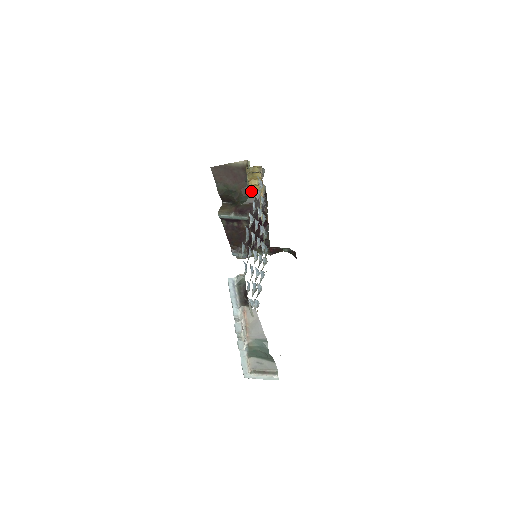
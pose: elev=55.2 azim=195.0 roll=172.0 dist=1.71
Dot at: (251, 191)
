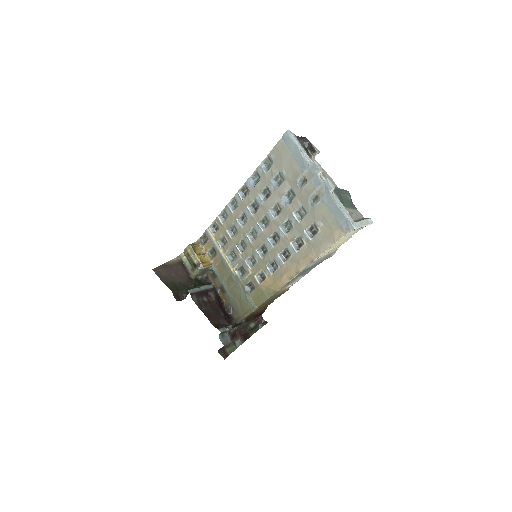
Dot at: (201, 263)
